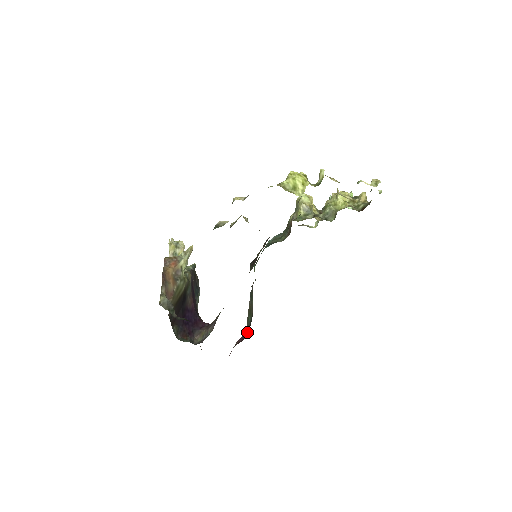
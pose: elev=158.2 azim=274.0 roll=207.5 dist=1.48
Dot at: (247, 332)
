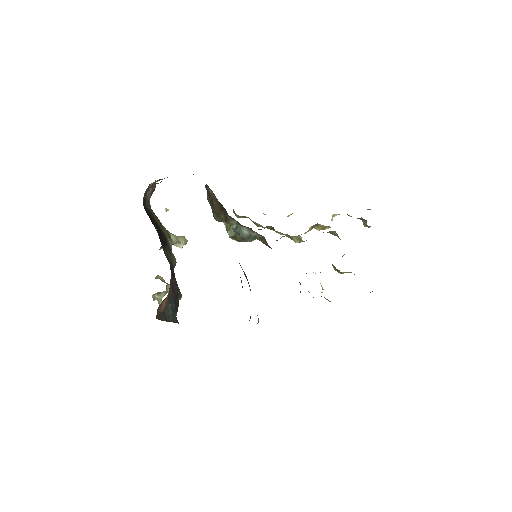
Dot at: occluded
